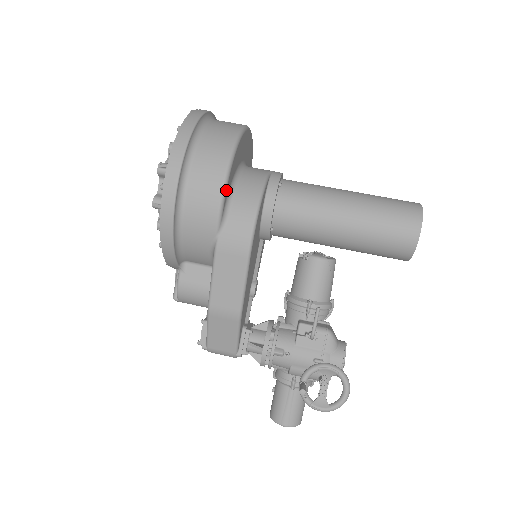
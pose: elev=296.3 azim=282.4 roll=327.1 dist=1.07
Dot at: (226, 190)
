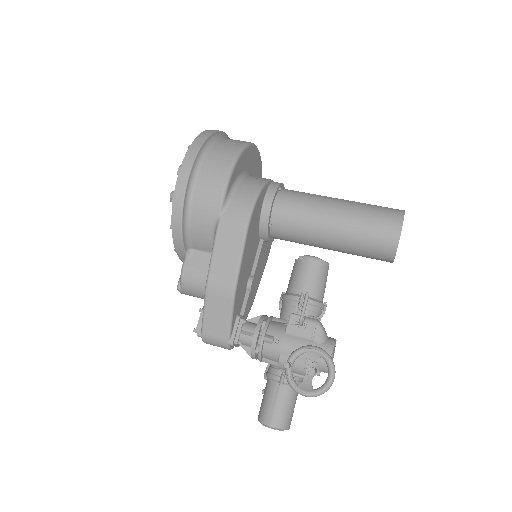
Dot at: (231, 177)
